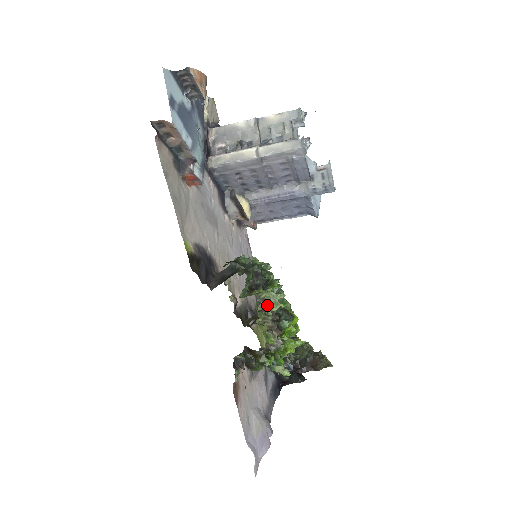
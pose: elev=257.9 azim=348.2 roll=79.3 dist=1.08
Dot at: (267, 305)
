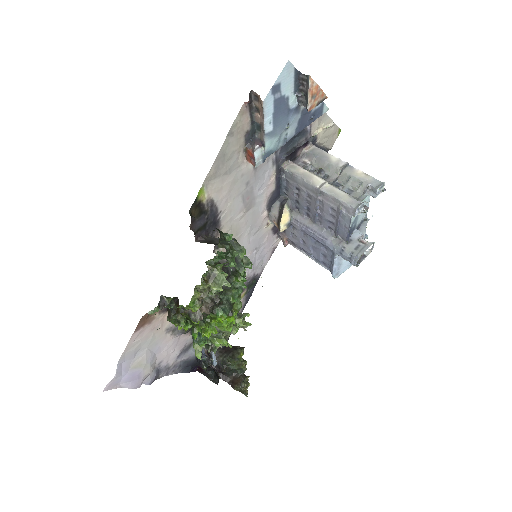
Dot at: (213, 281)
